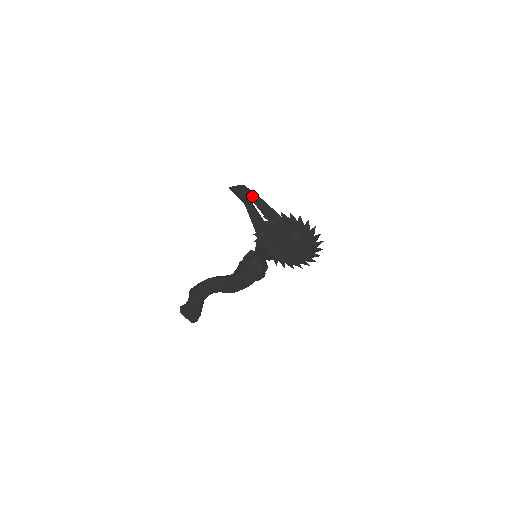
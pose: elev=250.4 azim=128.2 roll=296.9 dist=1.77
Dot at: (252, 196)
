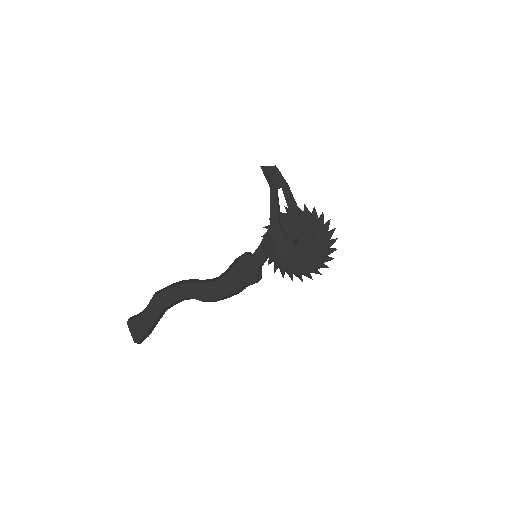
Dot at: (282, 179)
